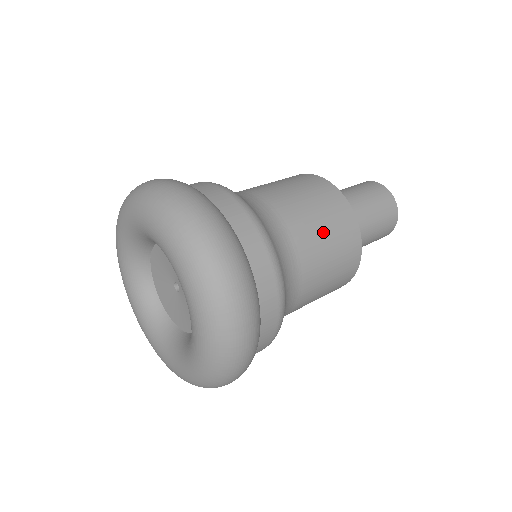
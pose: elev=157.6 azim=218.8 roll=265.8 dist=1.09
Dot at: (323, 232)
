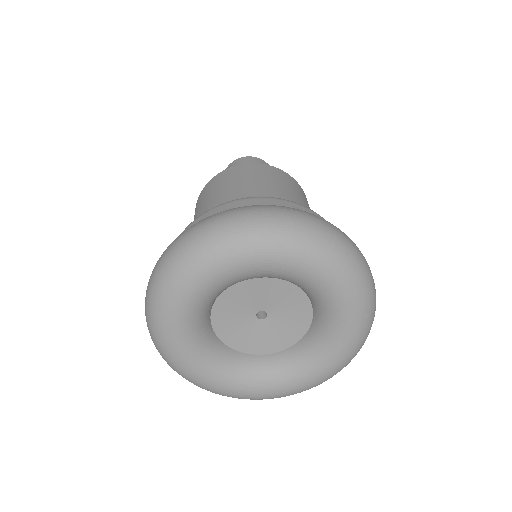
Dot at: occluded
